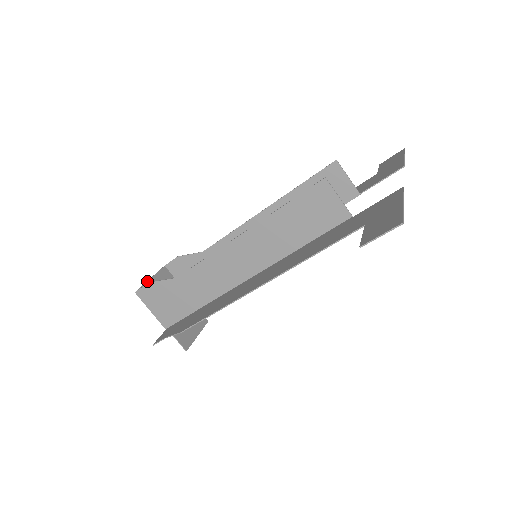
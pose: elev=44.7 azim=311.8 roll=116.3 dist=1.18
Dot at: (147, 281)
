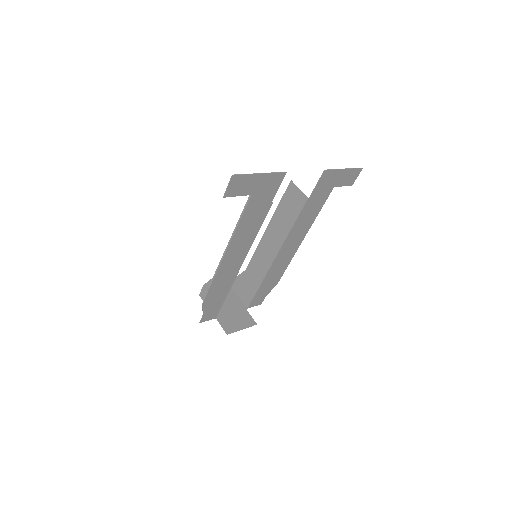
Dot at: occluded
